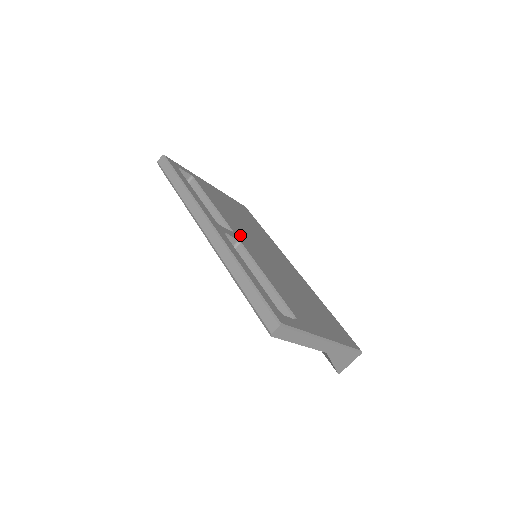
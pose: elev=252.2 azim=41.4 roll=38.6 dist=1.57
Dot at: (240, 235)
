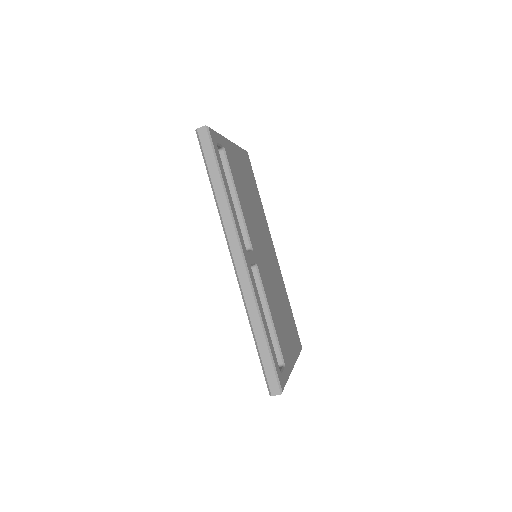
Dot at: (255, 247)
